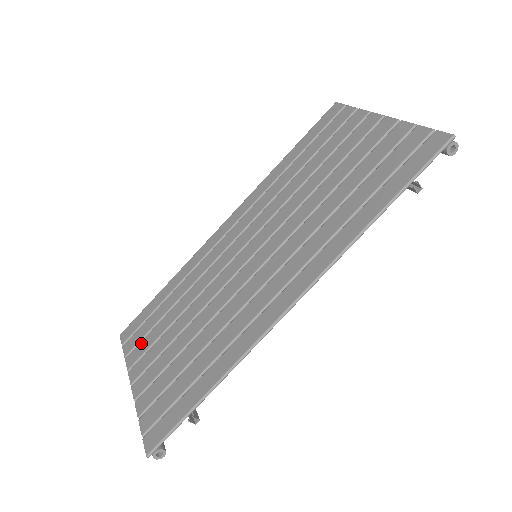
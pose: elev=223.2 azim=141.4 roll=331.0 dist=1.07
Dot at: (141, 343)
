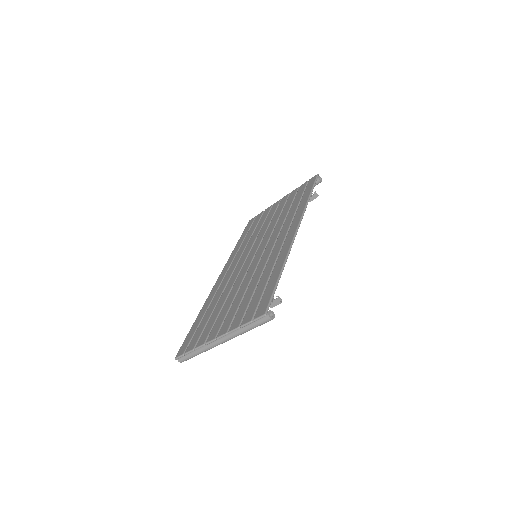
Dot at: (203, 333)
